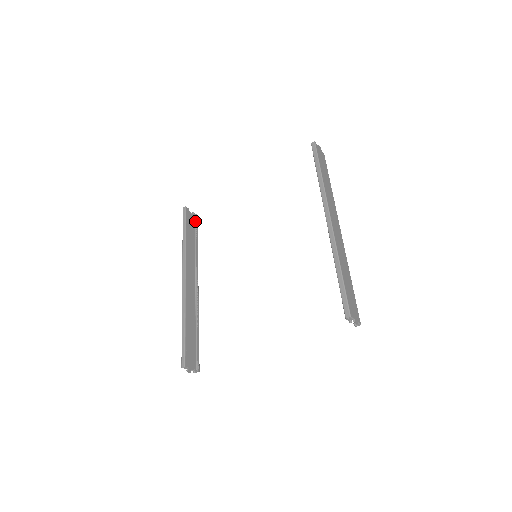
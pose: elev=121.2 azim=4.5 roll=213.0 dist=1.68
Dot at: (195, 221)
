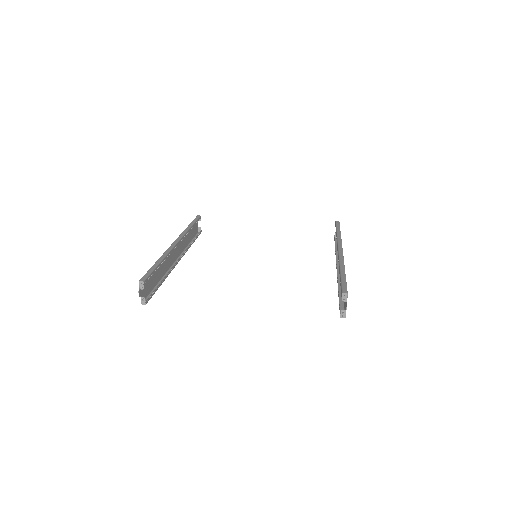
Dot at: (197, 234)
